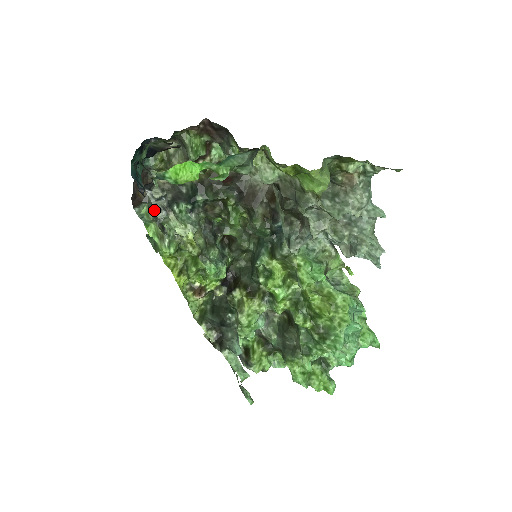
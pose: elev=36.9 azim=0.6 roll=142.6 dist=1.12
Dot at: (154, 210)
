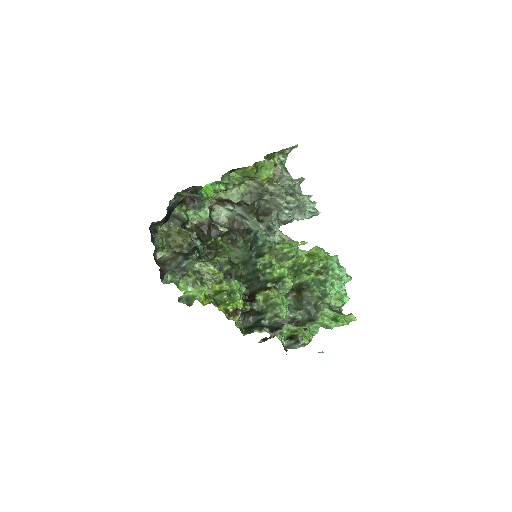
Dot at: occluded
